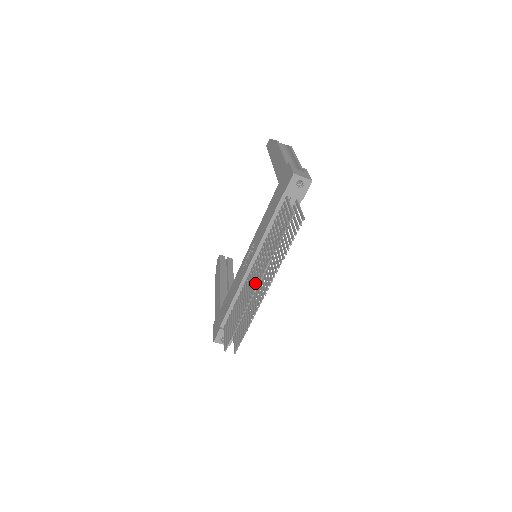
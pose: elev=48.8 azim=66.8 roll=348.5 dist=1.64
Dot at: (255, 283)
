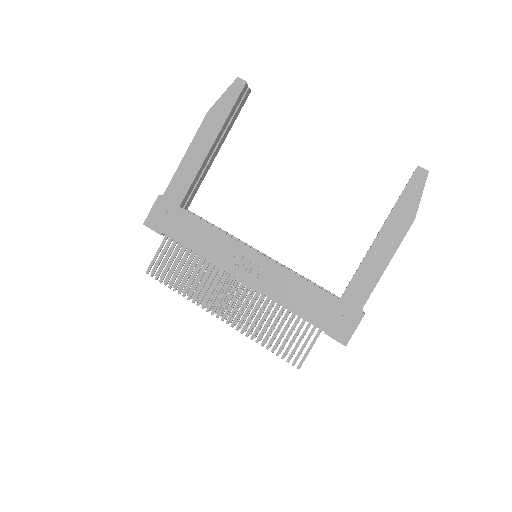
Dot at: occluded
